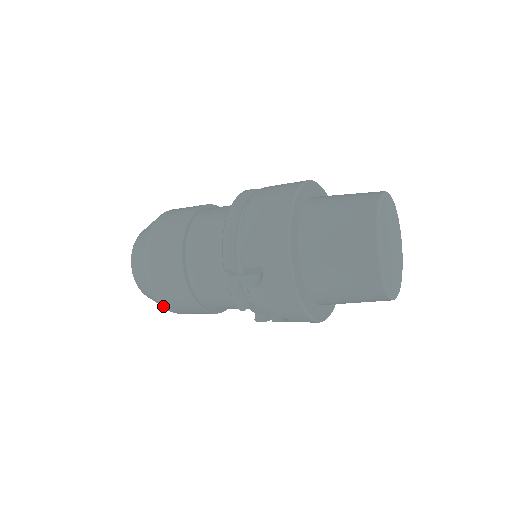
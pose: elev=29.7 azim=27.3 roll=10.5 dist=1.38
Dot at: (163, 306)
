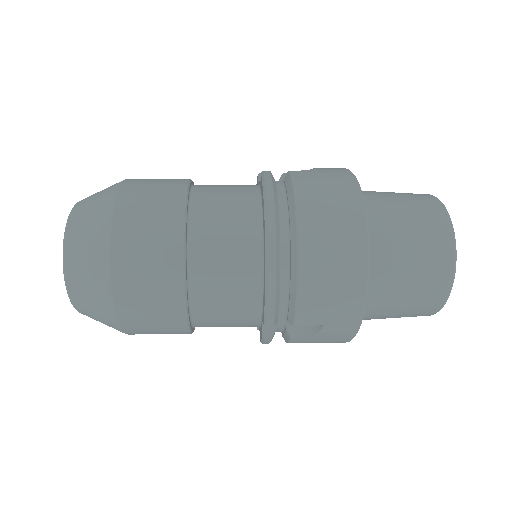
Dot at: occluded
